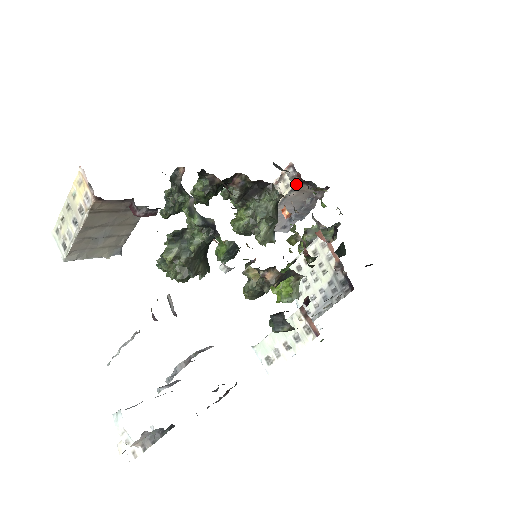
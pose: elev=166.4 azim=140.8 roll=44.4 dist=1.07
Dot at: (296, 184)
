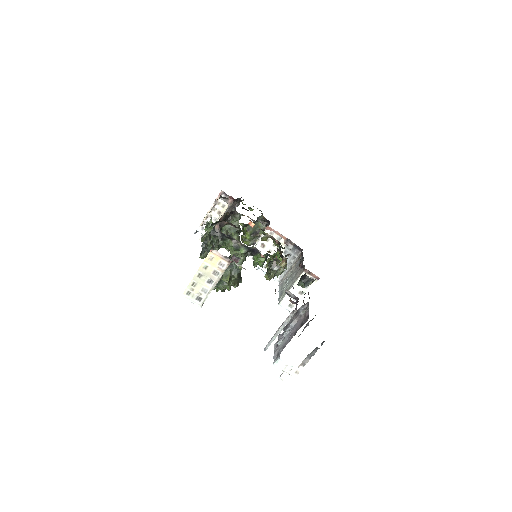
Dot at: (231, 203)
